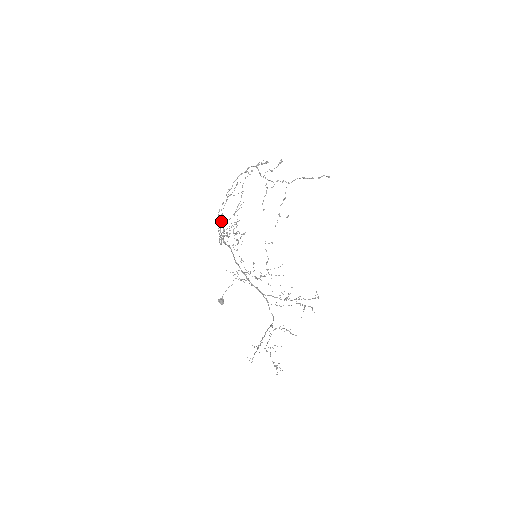
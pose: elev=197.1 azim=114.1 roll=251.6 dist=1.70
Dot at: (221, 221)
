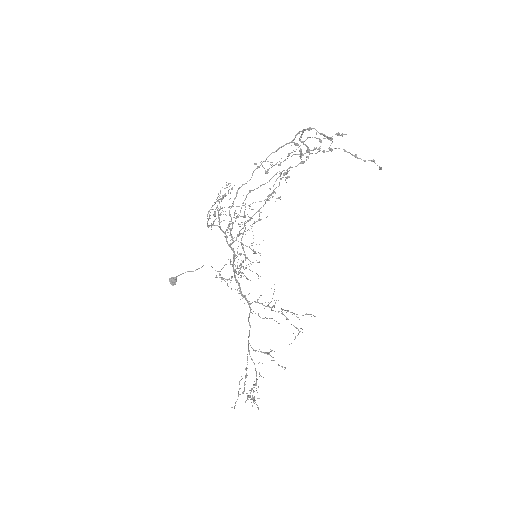
Dot at: occluded
